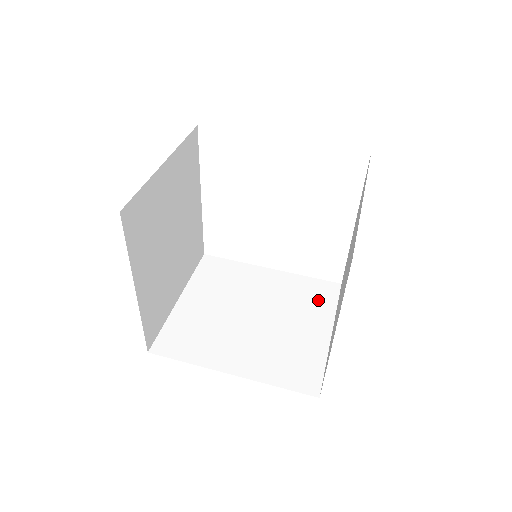
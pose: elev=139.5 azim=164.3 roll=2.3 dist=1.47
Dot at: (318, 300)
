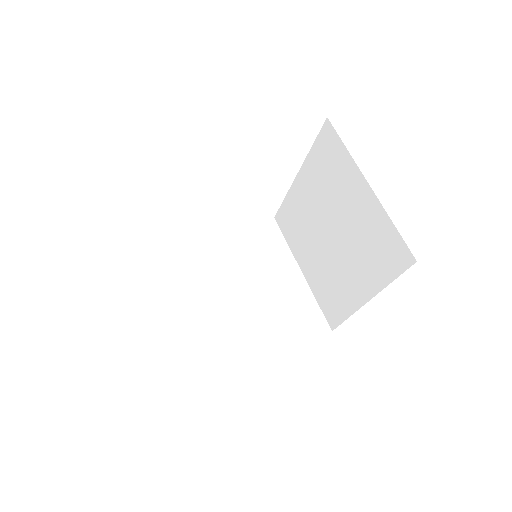
Dot at: (270, 245)
